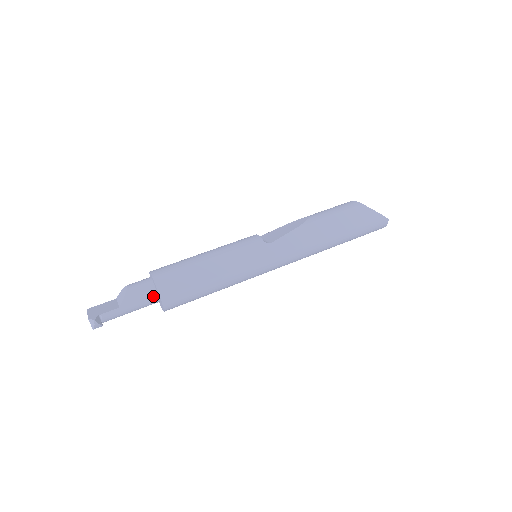
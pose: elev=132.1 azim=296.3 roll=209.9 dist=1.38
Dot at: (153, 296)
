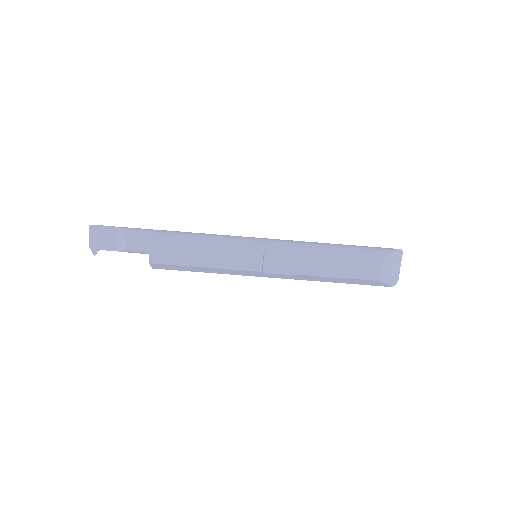
Dot at: occluded
